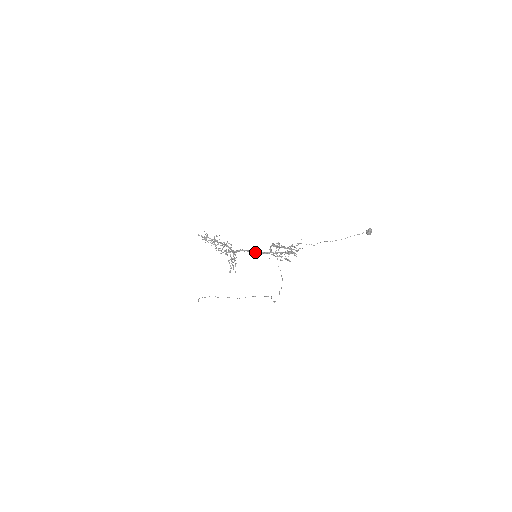
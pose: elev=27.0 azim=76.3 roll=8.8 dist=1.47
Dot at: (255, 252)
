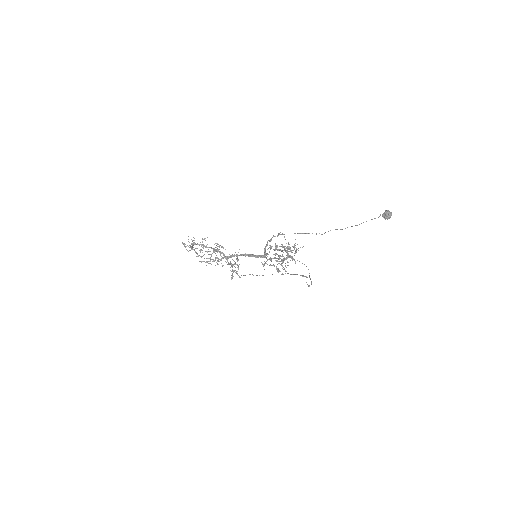
Dot at: (249, 256)
